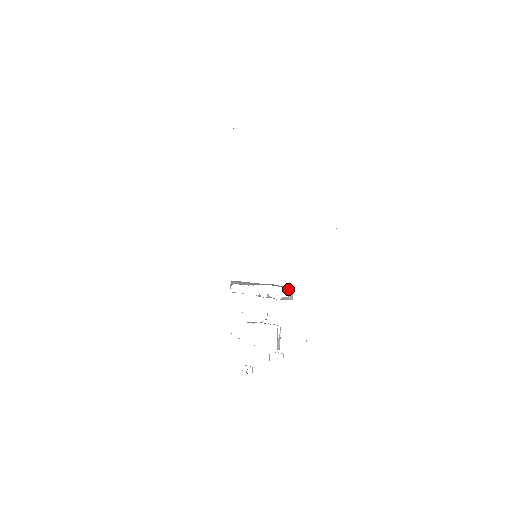
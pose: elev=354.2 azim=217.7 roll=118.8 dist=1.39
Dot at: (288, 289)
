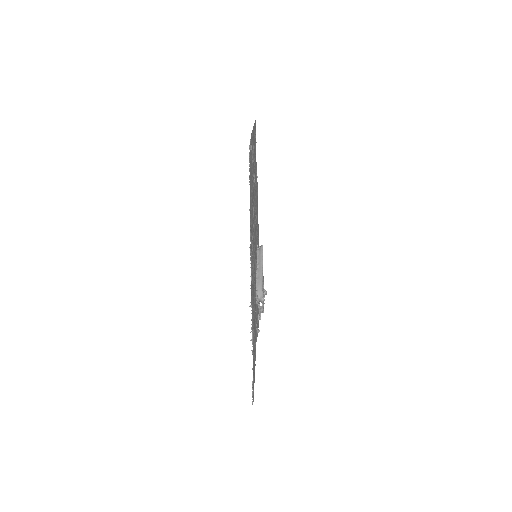
Dot at: (256, 298)
